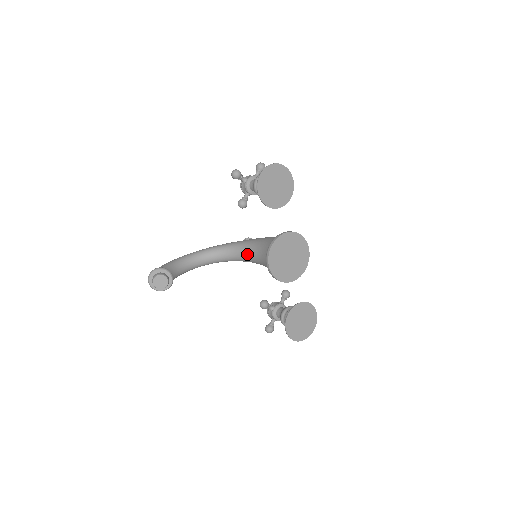
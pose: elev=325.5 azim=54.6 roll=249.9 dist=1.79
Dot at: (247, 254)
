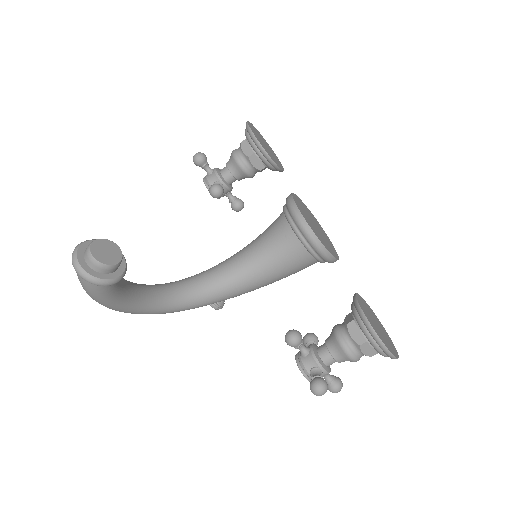
Dot at: (238, 263)
